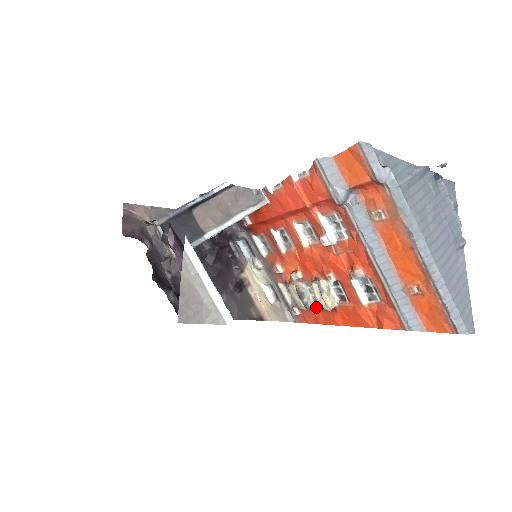
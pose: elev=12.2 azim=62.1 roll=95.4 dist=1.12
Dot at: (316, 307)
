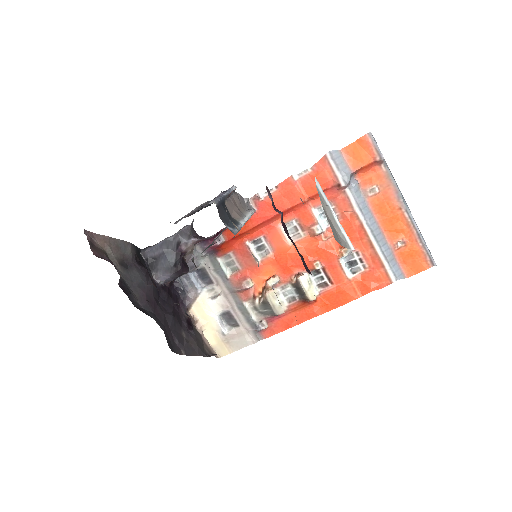
Dot at: (291, 308)
